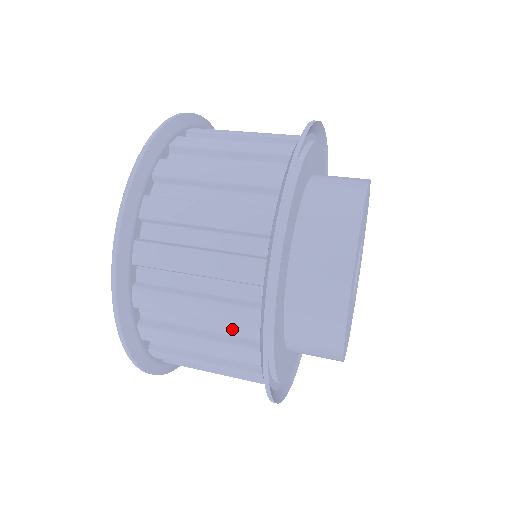
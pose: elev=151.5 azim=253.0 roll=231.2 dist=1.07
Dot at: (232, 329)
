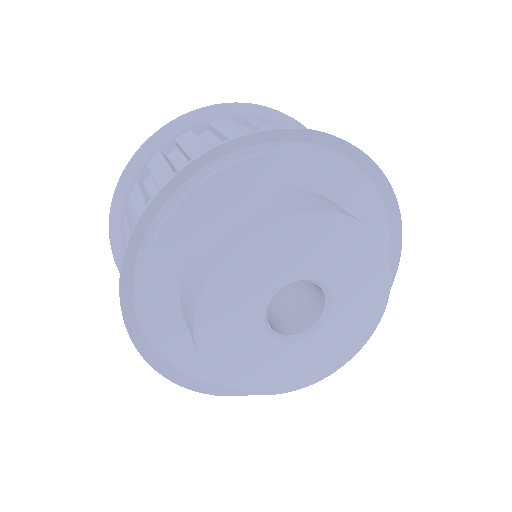
Dot at: occluded
